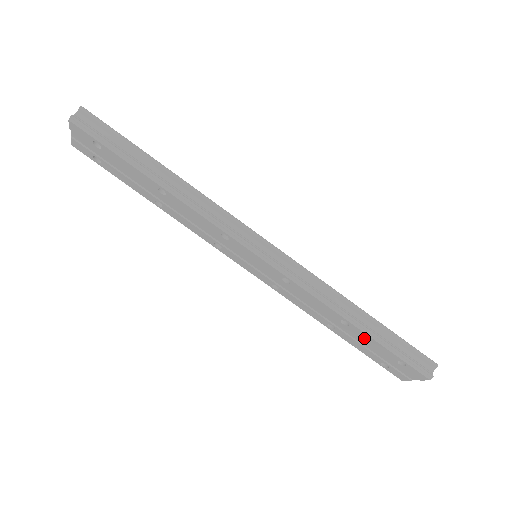
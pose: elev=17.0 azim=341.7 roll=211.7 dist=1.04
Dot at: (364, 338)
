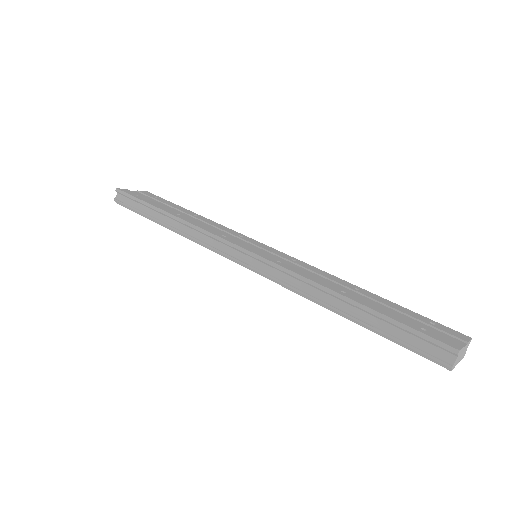
Dot at: occluded
